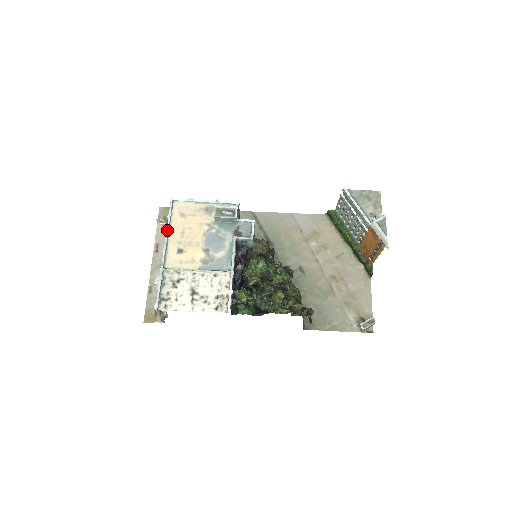
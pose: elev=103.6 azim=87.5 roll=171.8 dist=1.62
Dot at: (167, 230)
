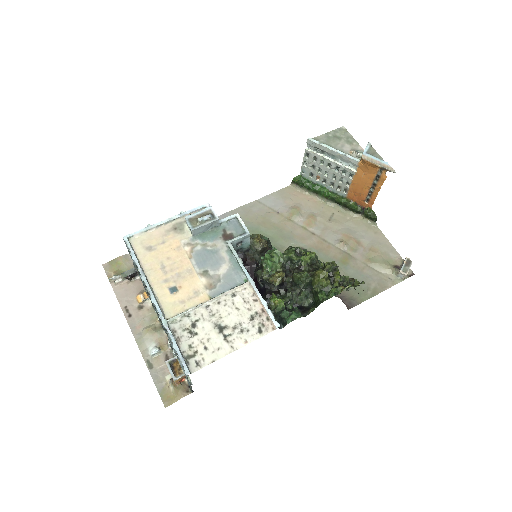
Dot at: (142, 274)
